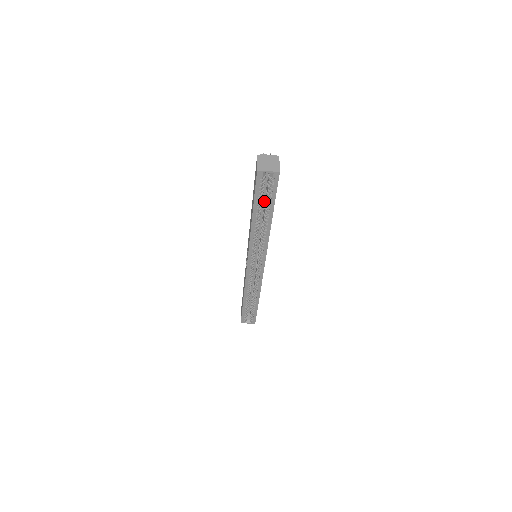
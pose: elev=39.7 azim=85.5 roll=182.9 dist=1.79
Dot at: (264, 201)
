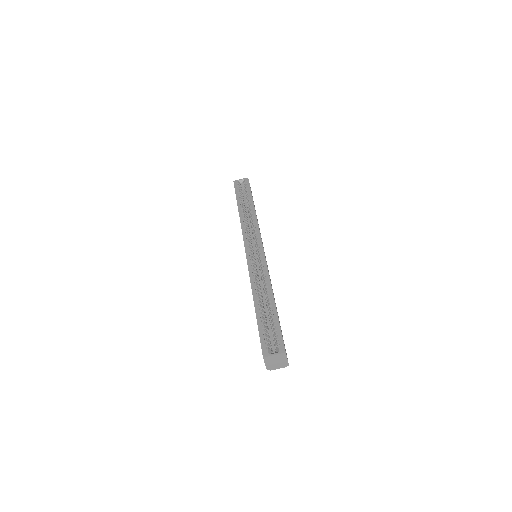
Dot at: occluded
